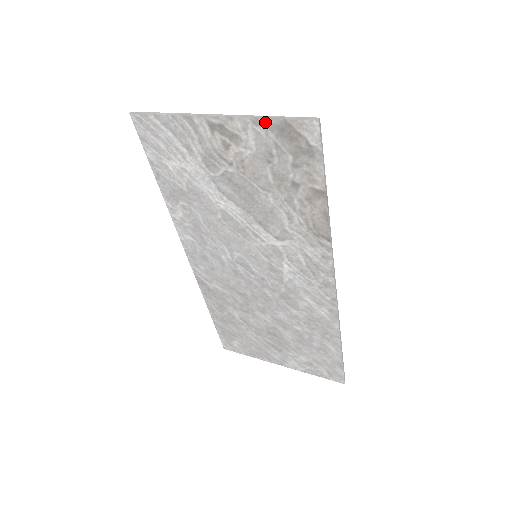
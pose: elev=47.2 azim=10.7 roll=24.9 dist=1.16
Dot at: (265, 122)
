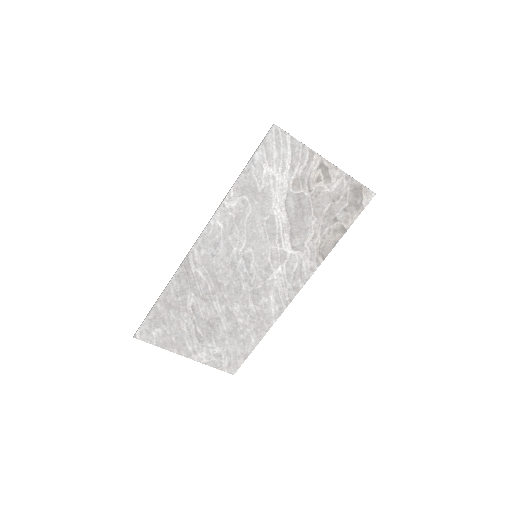
Dot at: (352, 180)
